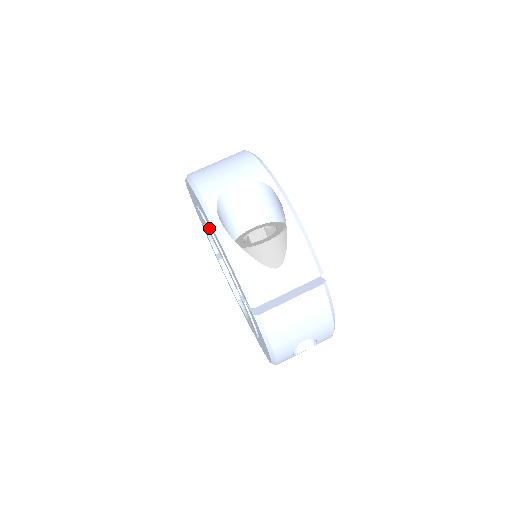
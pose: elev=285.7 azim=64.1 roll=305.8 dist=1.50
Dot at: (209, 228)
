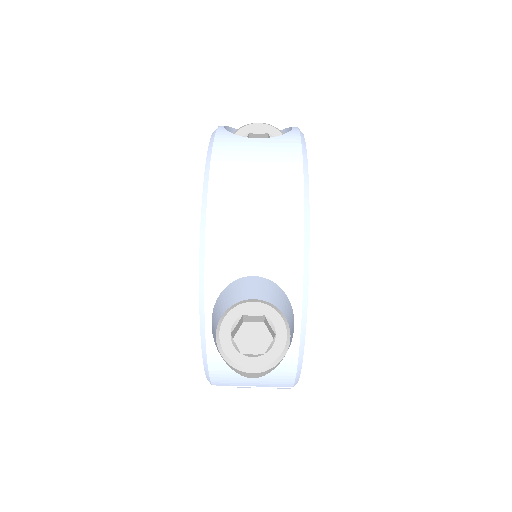
Dot at: occluded
